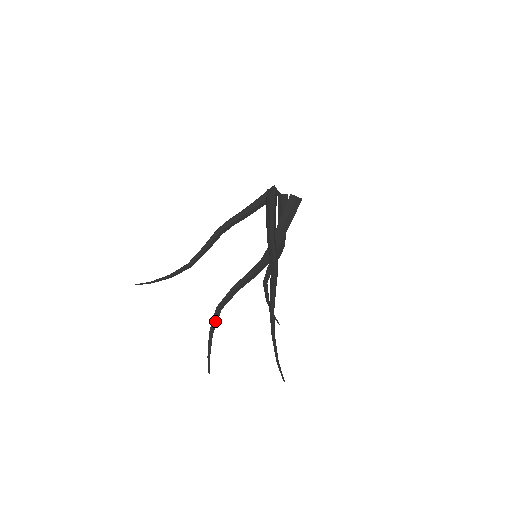
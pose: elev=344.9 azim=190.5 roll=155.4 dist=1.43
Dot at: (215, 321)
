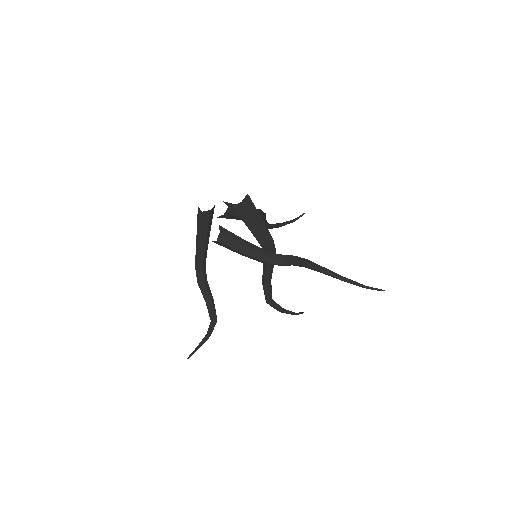
Dot at: (276, 306)
